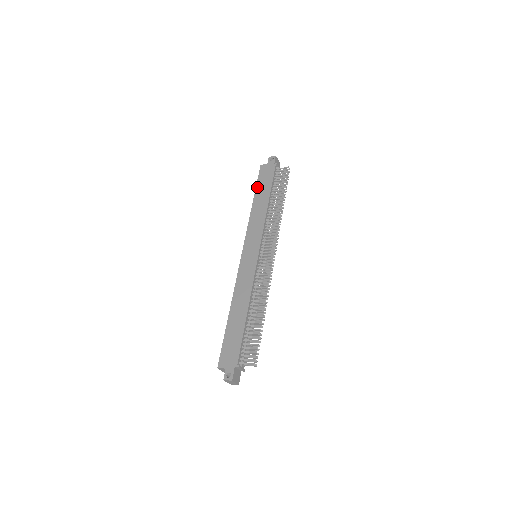
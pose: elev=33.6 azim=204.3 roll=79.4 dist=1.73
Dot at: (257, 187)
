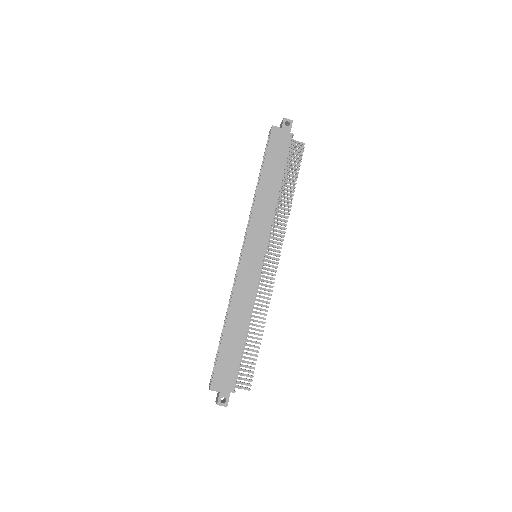
Dot at: (266, 159)
